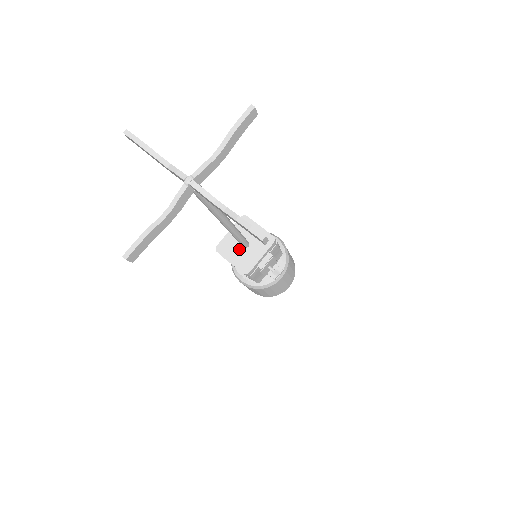
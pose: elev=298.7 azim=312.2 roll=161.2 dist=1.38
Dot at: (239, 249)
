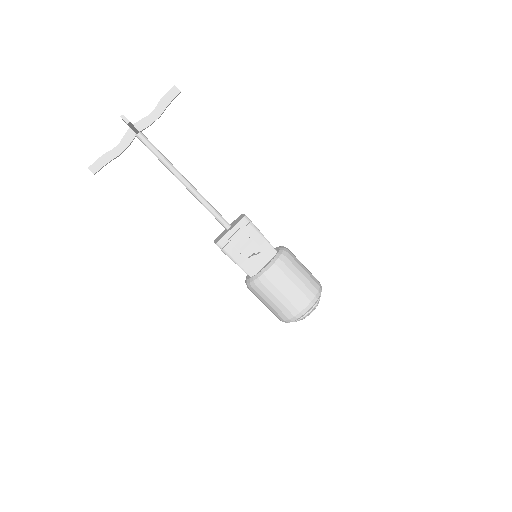
Dot at: (224, 232)
